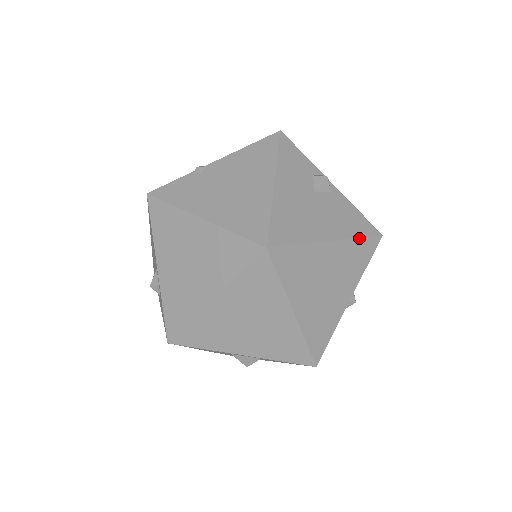
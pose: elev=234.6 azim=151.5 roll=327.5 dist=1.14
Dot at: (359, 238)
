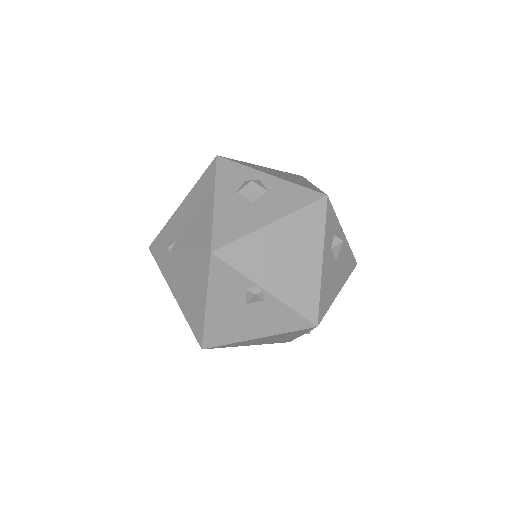
Dot at: (288, 332)
